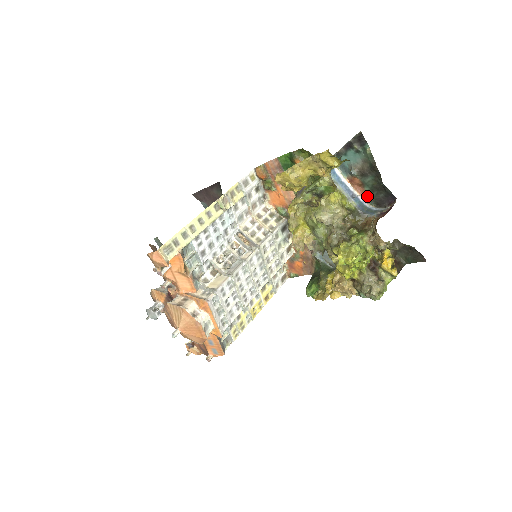
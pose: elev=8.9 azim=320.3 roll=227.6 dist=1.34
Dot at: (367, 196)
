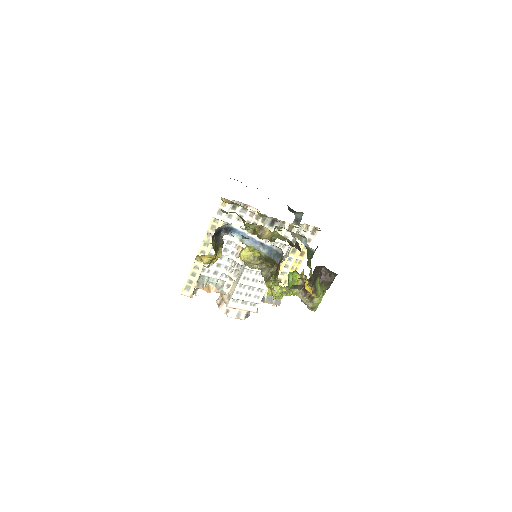
Dot at: (270, 243)
